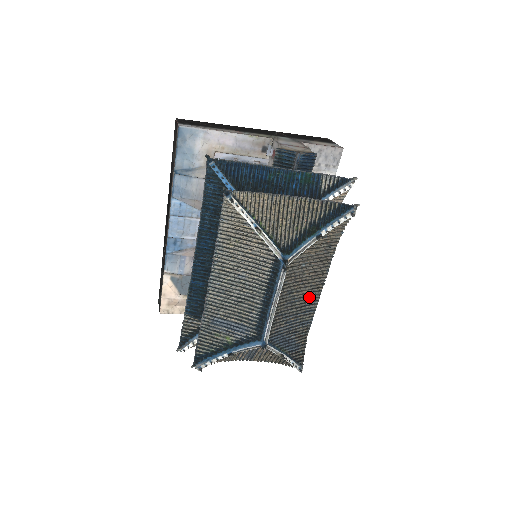
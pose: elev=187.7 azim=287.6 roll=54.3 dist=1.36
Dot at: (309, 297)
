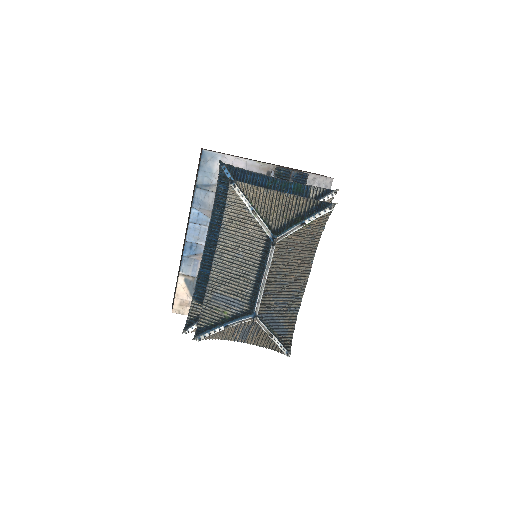
Dot at: (296, 284)
